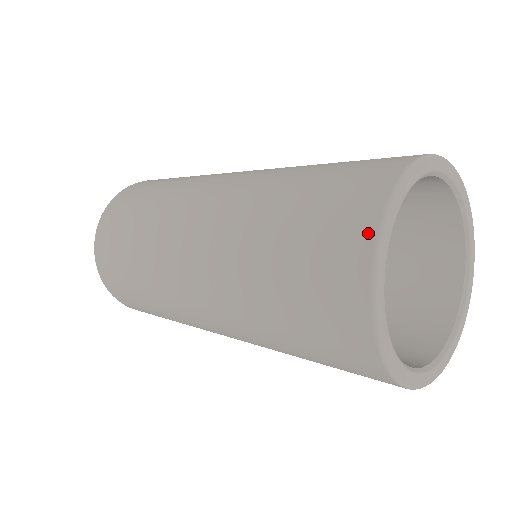
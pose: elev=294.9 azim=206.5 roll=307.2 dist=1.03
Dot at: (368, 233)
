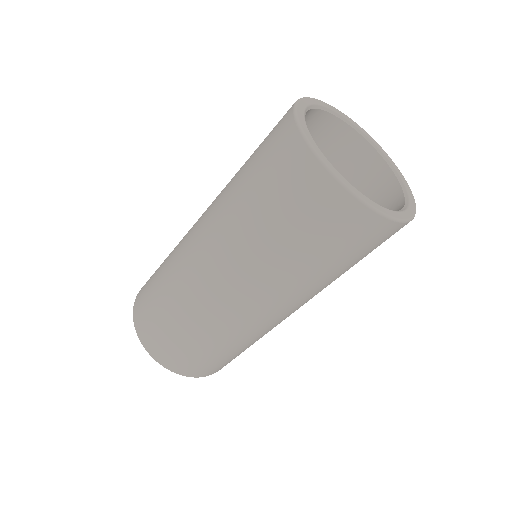
Dot at: (295, 136)
